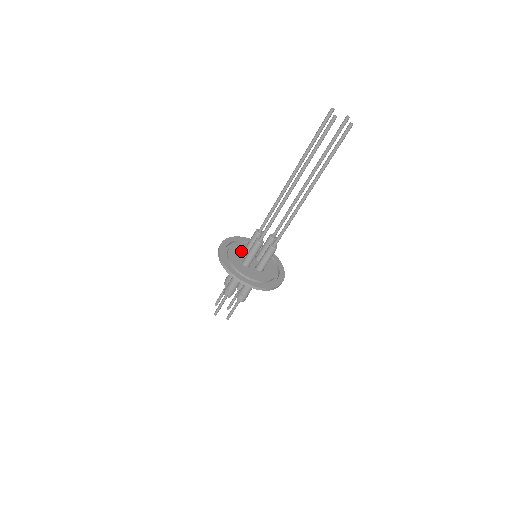
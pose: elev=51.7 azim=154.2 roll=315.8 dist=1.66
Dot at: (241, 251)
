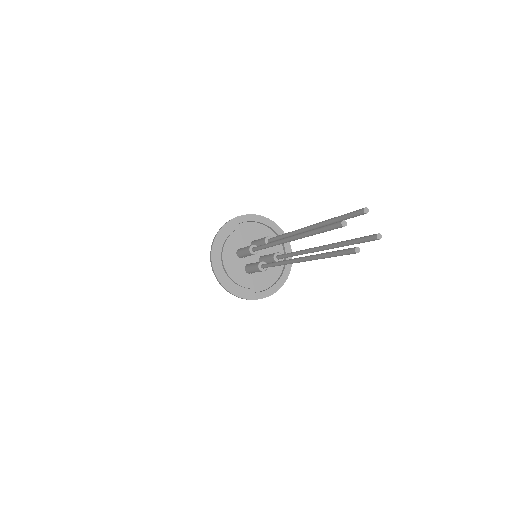
Dot at: (235, 254)
